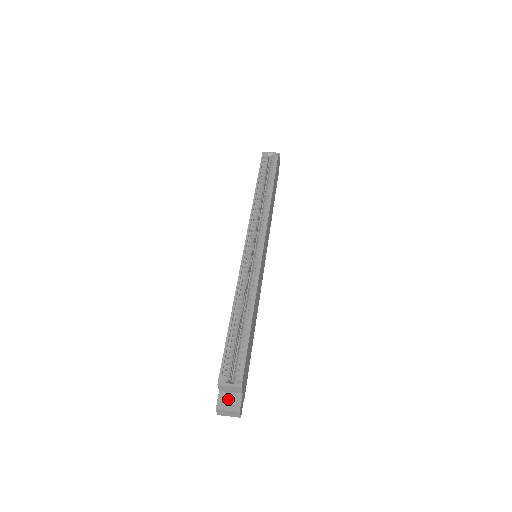
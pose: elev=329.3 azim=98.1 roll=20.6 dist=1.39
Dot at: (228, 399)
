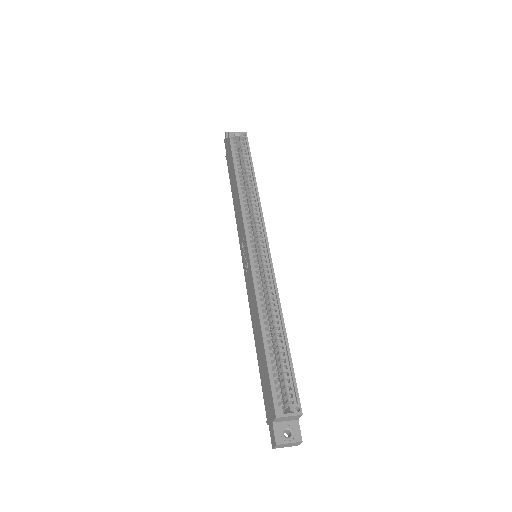
Dot at: (285, 430)
